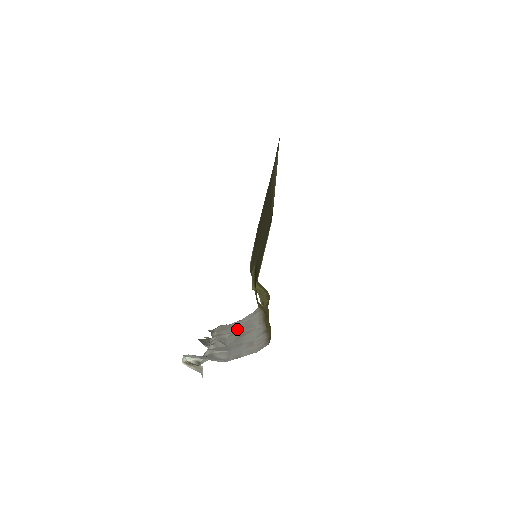
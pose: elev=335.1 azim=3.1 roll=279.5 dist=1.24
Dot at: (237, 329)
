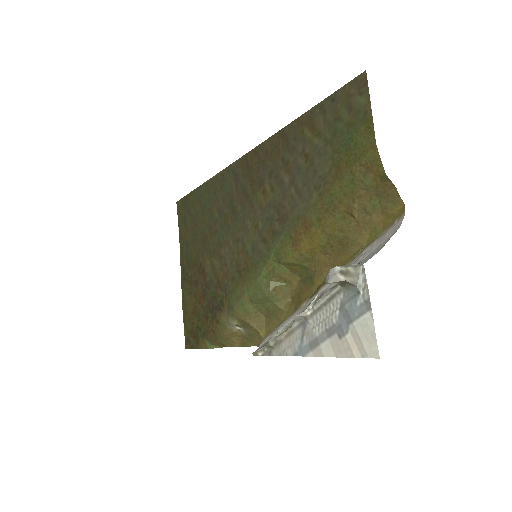
Dot at: occluded
